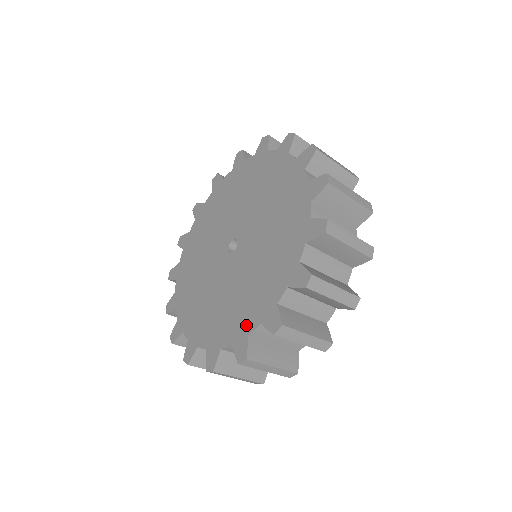
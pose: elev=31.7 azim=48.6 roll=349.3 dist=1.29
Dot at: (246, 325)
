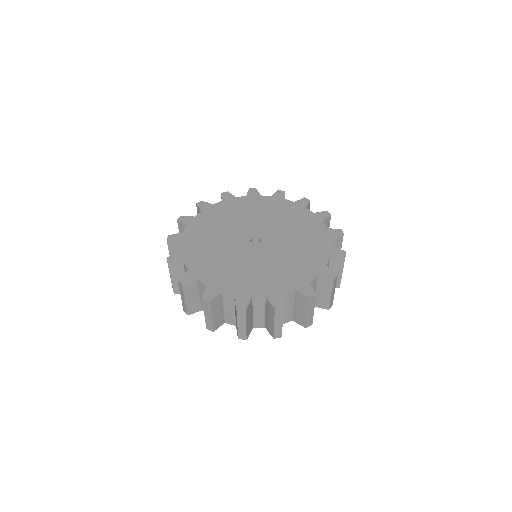
Dot at: (280, 288)
